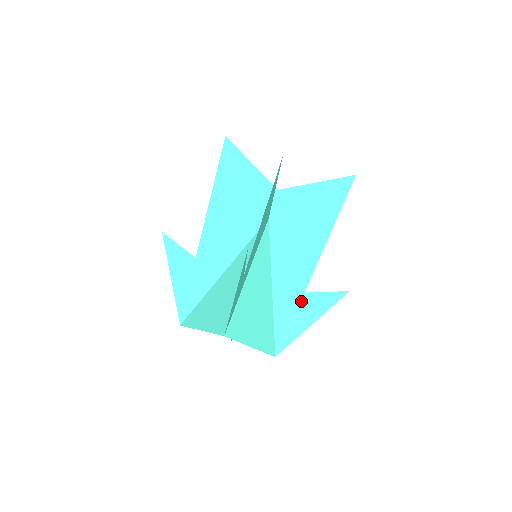
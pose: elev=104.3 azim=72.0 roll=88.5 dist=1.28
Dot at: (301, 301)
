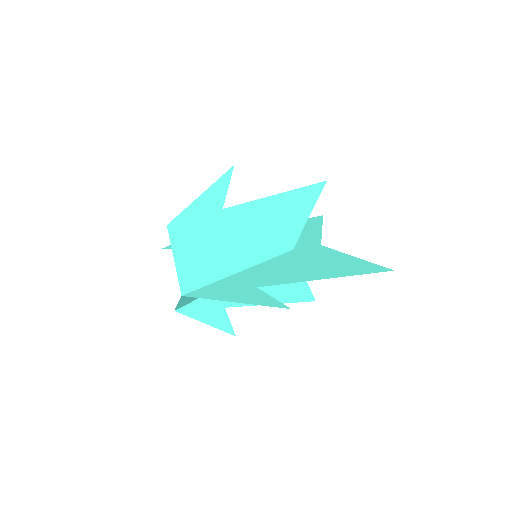
Dot at: (247, 288)
